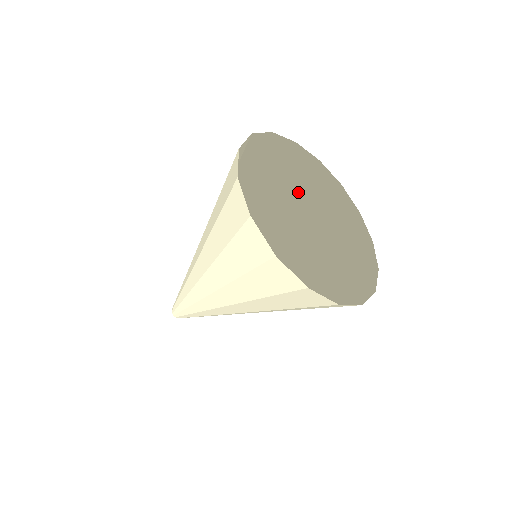
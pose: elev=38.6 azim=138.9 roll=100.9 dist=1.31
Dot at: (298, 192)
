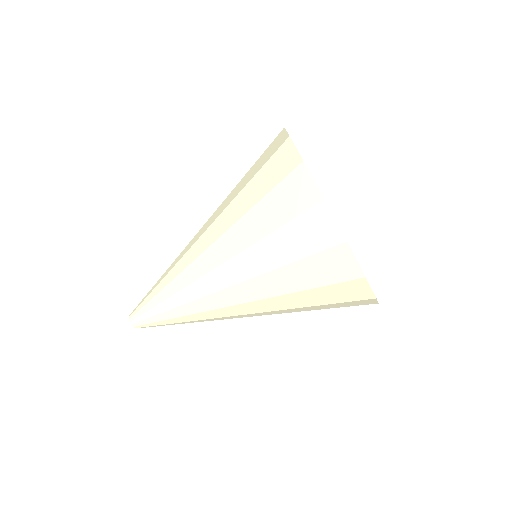
Dot at: occluded
